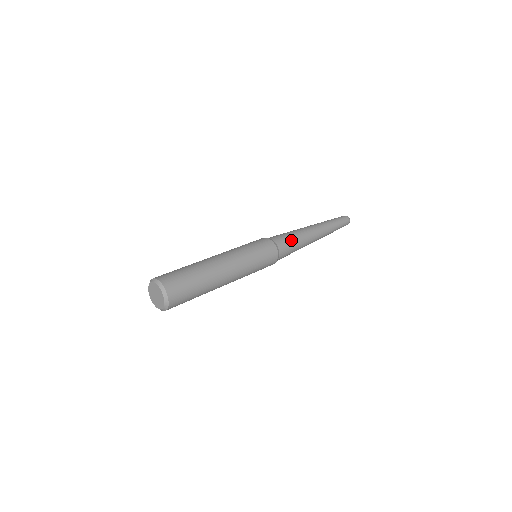
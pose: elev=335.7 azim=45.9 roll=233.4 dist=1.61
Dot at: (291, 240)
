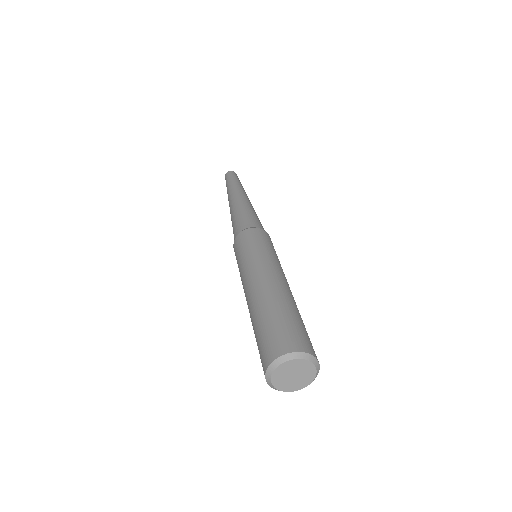
Dot at: (253, 216)
